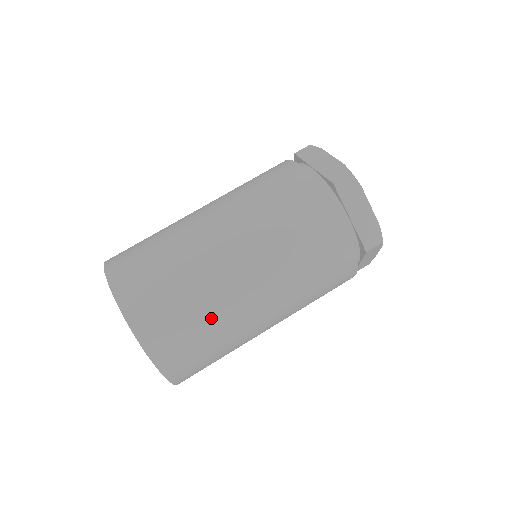
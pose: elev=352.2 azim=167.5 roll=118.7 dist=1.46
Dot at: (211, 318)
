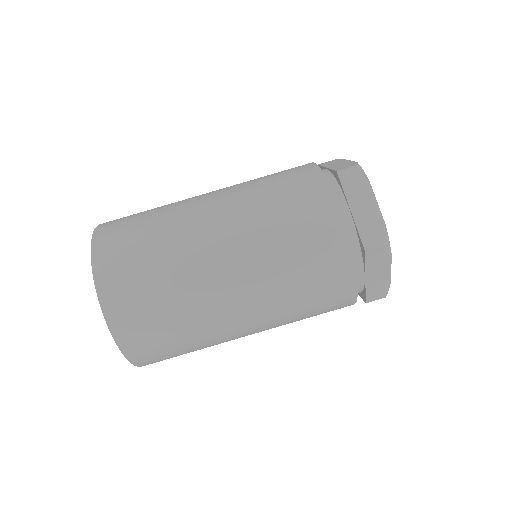
Dot at: (199, 342)
